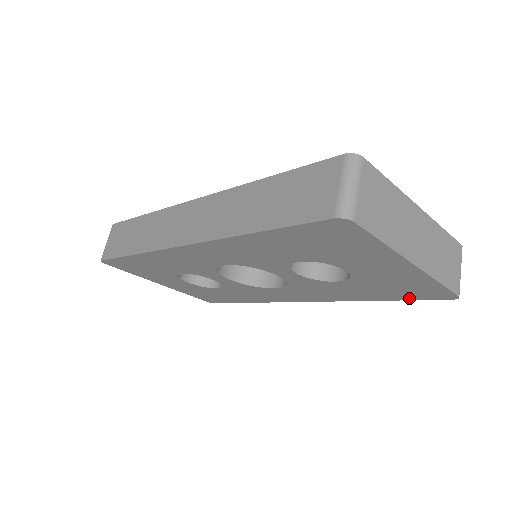
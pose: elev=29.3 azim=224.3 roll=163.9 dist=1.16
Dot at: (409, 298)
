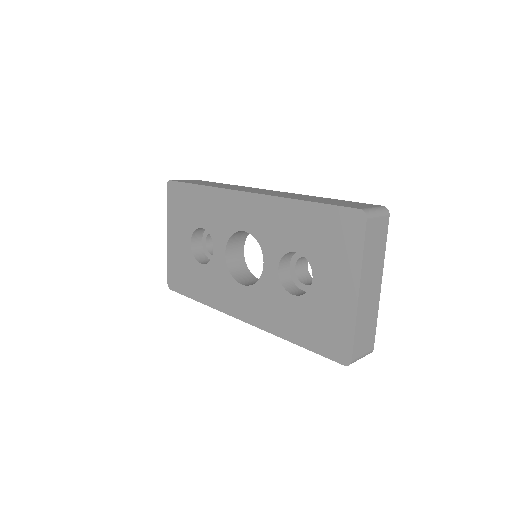
Dot at: (318, 349)
